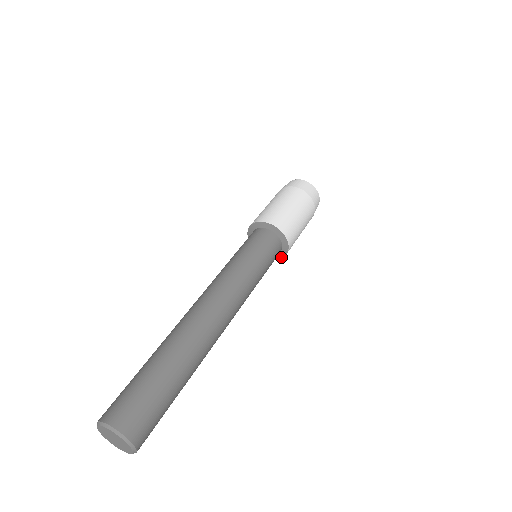
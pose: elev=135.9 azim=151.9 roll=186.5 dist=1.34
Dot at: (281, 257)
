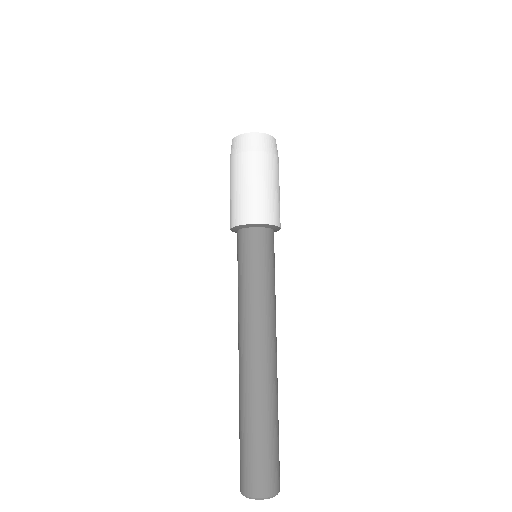
Dot at: (279, 229)
